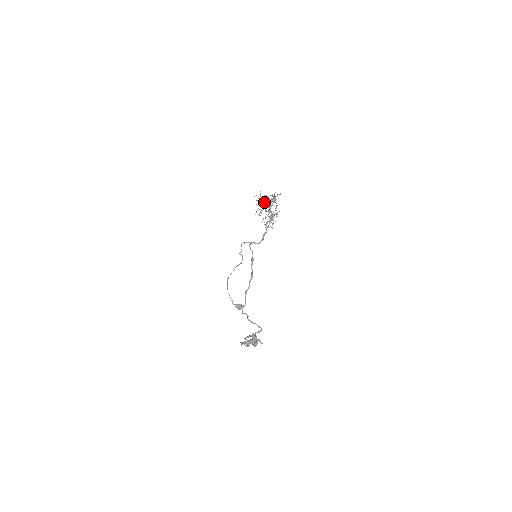
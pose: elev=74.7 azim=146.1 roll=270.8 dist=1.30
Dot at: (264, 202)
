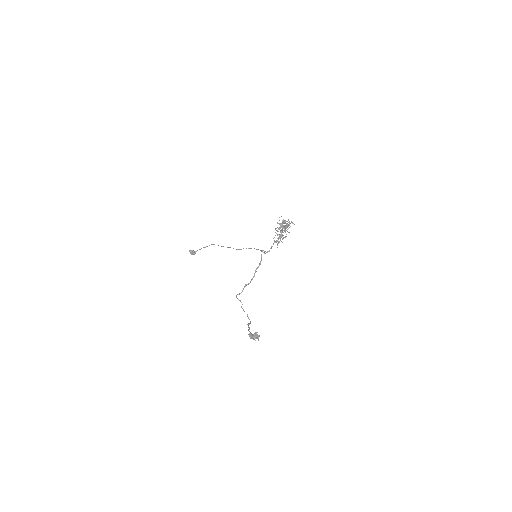
Dot at: (284, 226)
